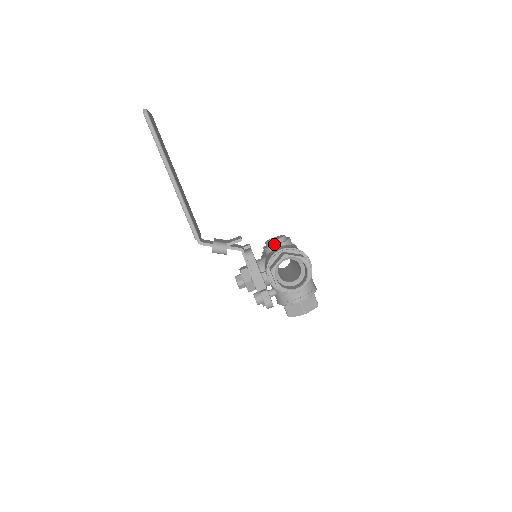
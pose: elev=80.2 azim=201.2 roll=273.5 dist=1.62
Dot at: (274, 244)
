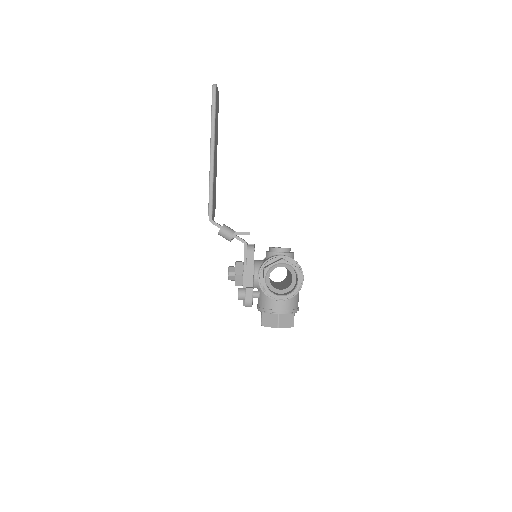
Dot at: (277, 251)
